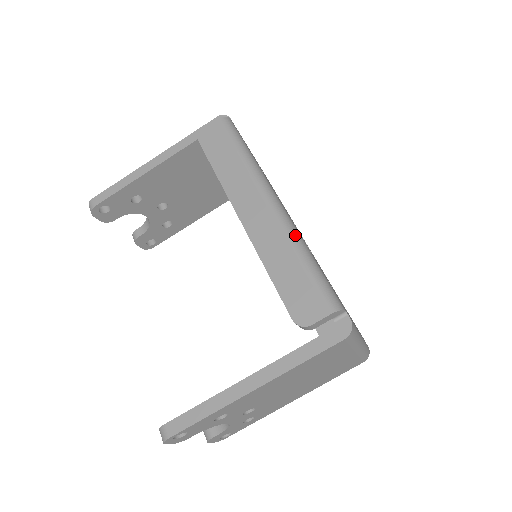
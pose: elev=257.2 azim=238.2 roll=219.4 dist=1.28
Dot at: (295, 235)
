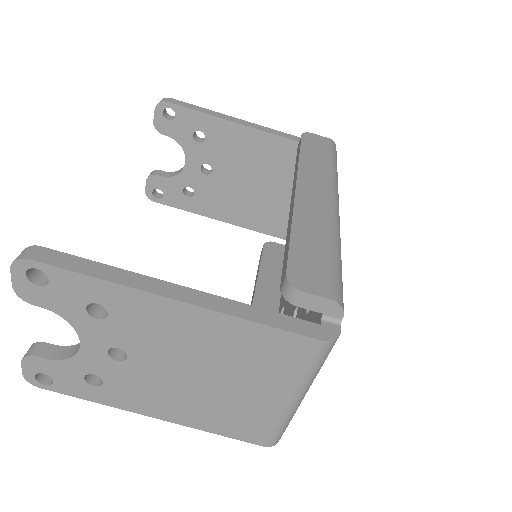
Dot at: (339, 233)
